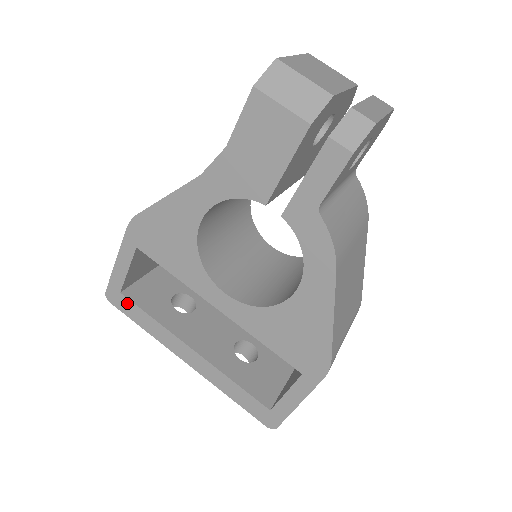
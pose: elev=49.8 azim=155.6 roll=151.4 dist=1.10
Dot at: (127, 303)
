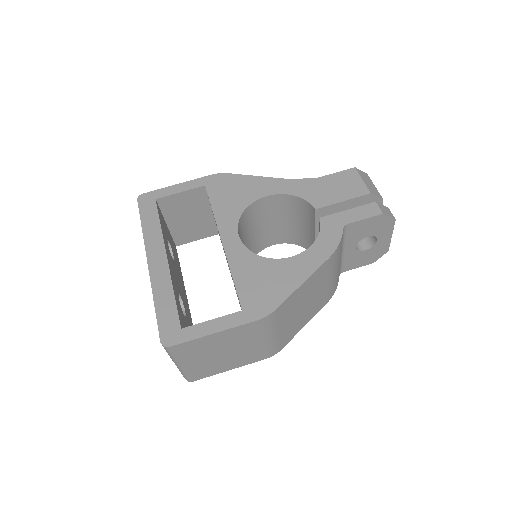
Dot at: (152, 207)
